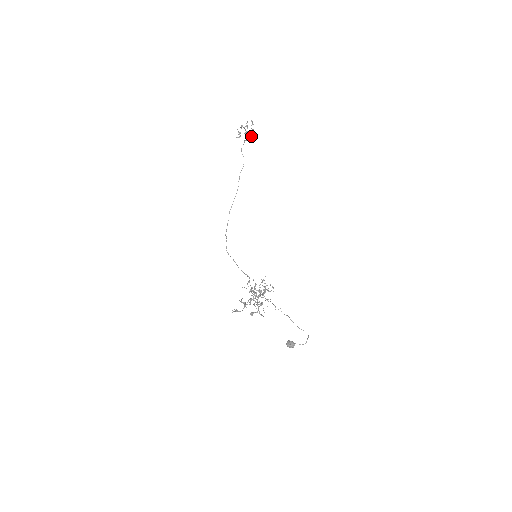
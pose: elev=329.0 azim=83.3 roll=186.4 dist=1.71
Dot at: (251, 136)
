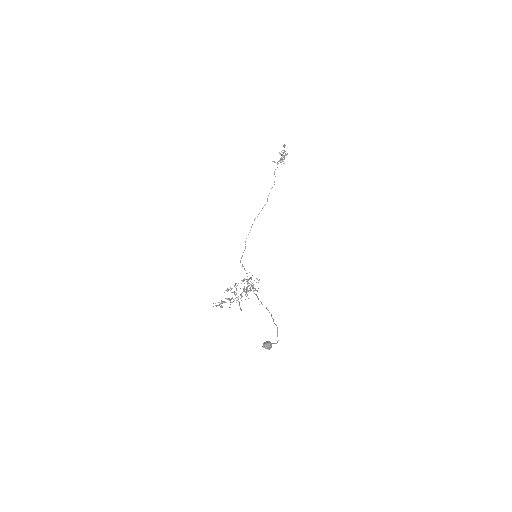
Dot at: occluded
